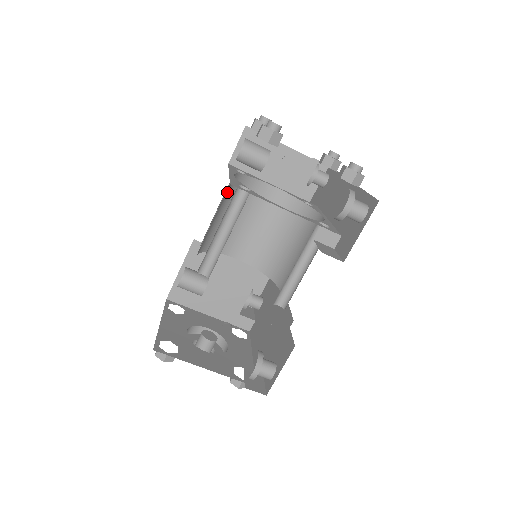
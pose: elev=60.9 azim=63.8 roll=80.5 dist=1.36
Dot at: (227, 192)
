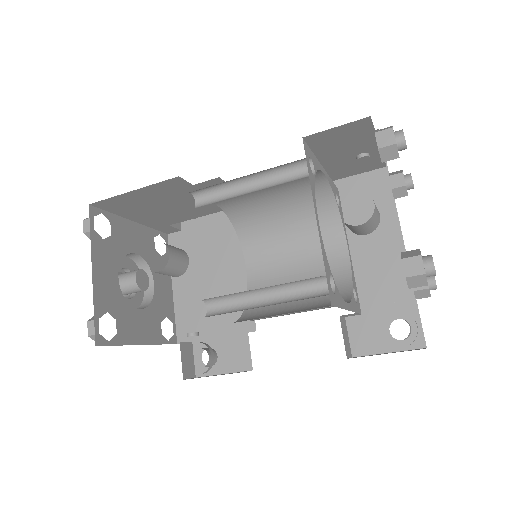
Dot at: occluded
